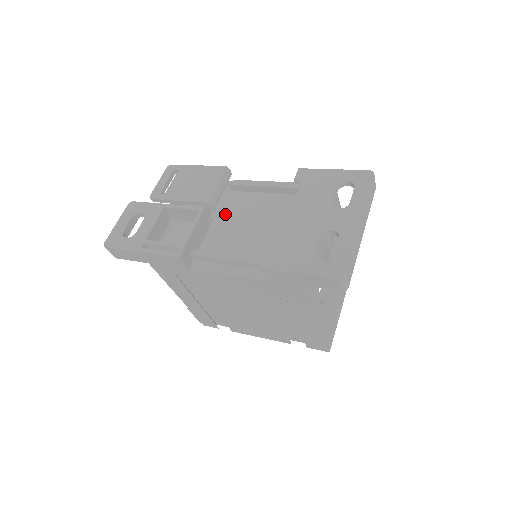
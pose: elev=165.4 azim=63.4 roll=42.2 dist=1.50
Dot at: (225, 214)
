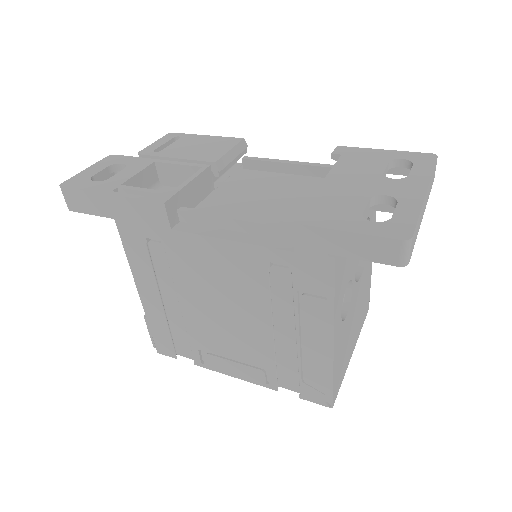
Dot at: (231, 186)
